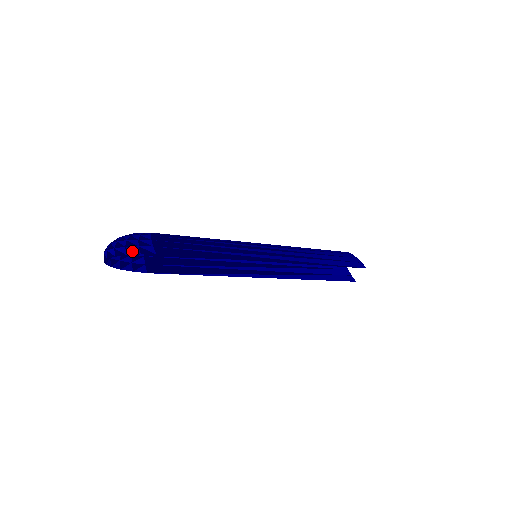
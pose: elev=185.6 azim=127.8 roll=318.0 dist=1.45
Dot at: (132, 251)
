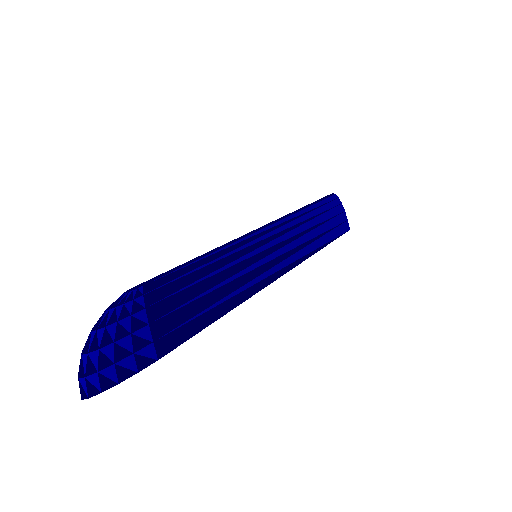
Dot at: (125, 370)
